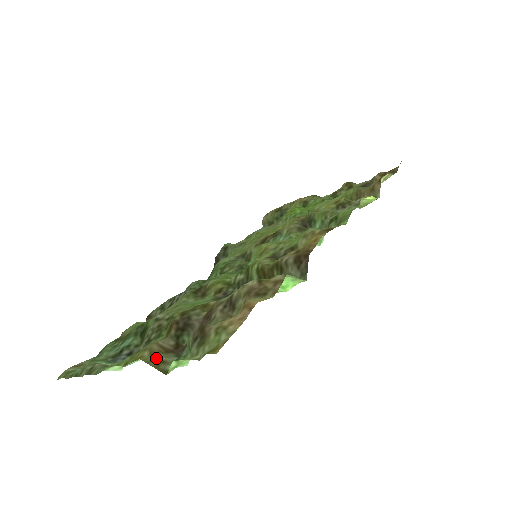
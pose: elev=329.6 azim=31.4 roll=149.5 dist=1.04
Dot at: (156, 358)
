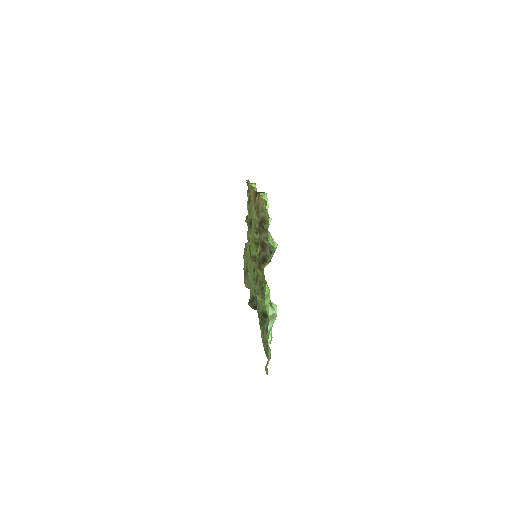
Dot at: occluded
